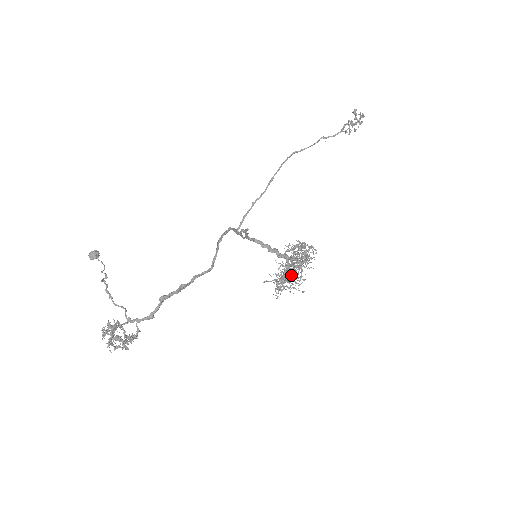
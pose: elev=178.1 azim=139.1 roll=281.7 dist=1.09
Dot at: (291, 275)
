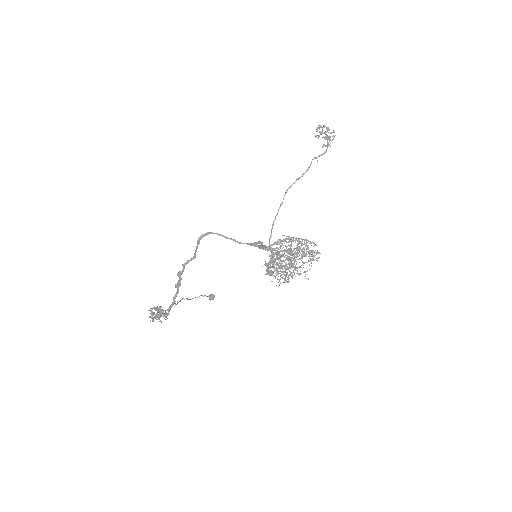
Dot at: (270, 260)
